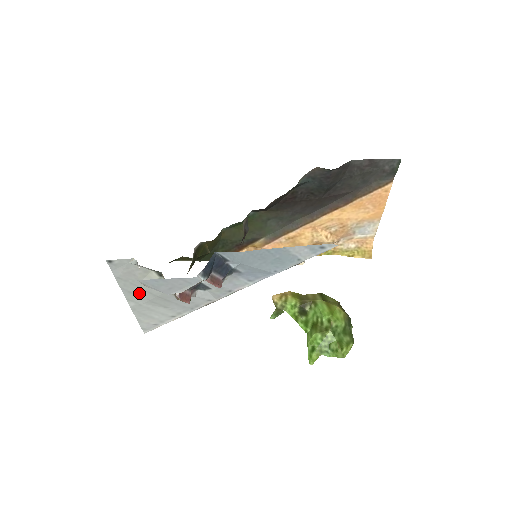
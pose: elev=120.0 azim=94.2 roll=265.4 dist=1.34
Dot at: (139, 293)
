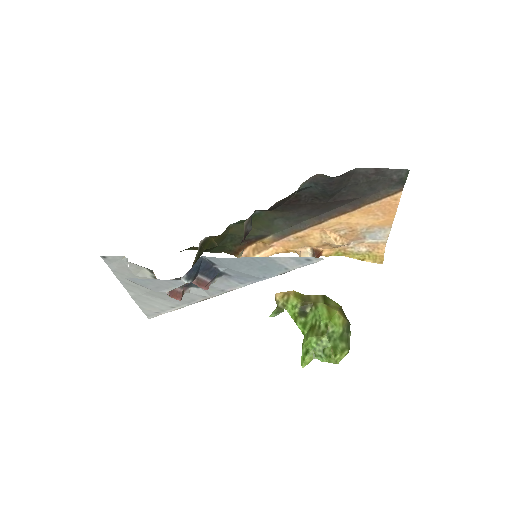
Dot at: (136, 285)
